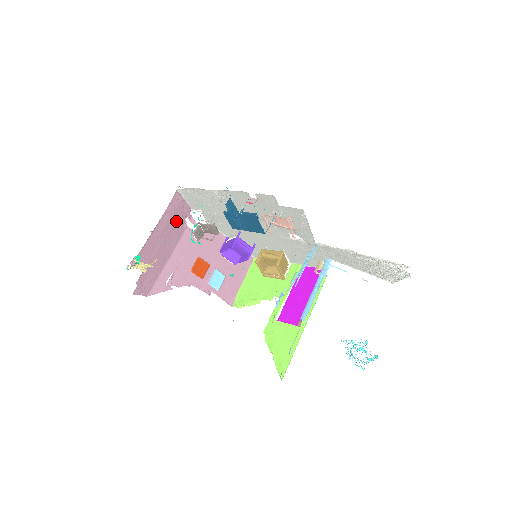
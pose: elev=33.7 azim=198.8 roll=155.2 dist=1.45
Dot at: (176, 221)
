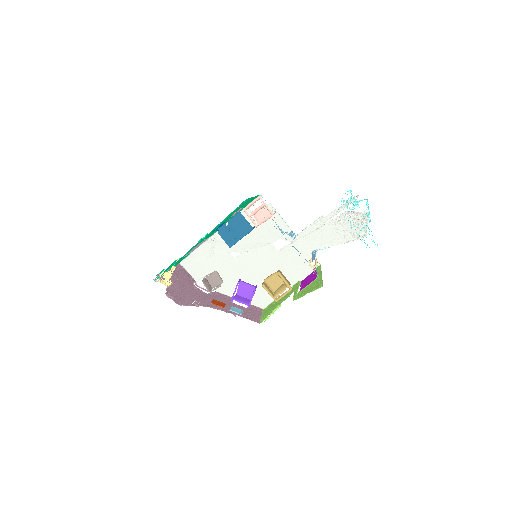
Dot at: (186, 279)
